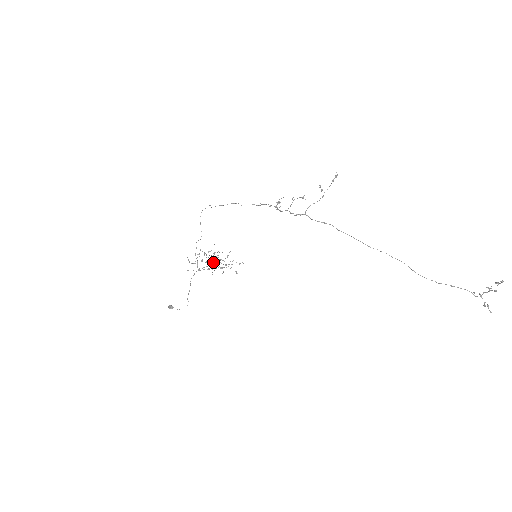
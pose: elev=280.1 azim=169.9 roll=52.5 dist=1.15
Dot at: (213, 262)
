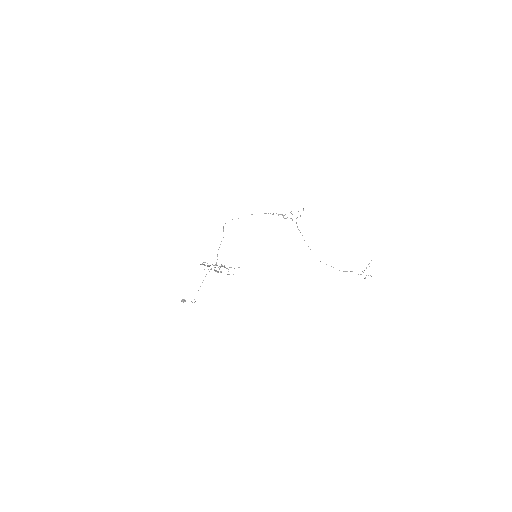
Dot at: occluded
